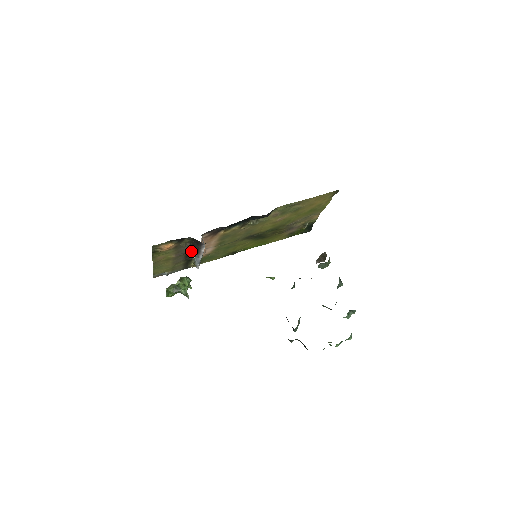
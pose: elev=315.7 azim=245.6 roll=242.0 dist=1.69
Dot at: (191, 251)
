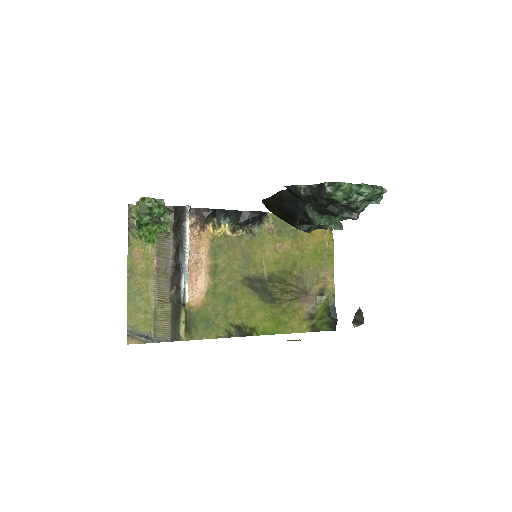
Dot at: (176, 255)
